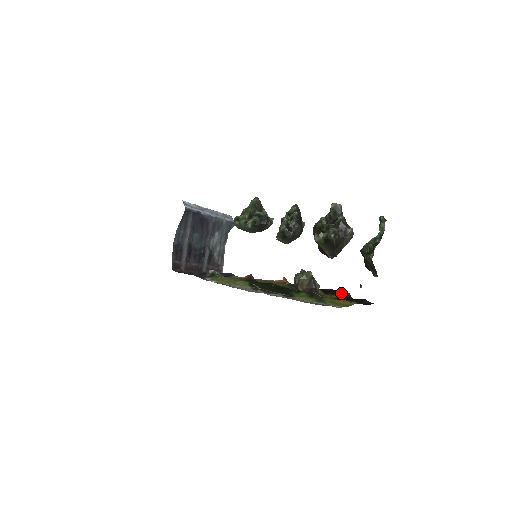
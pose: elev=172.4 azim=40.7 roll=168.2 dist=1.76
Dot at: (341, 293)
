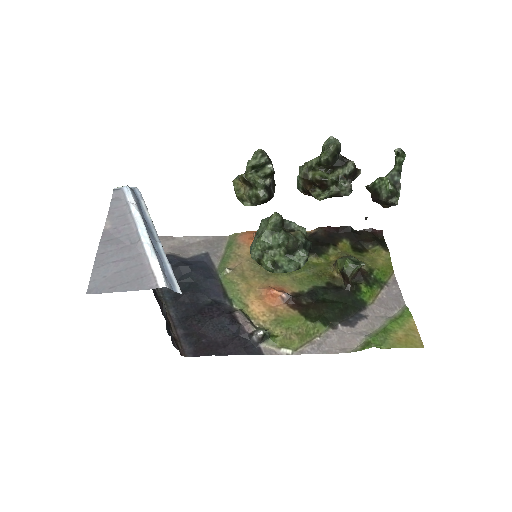
Dot at: (343, 231)
